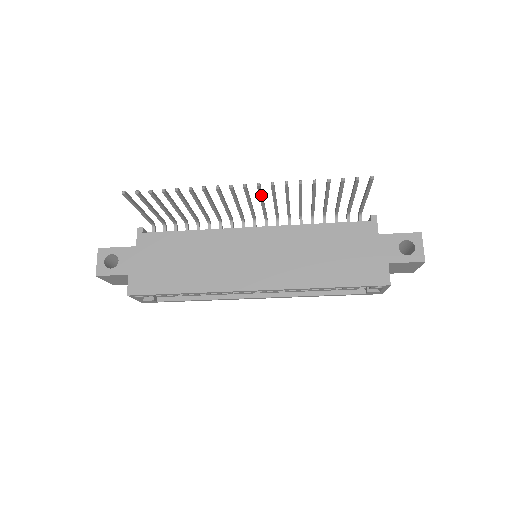
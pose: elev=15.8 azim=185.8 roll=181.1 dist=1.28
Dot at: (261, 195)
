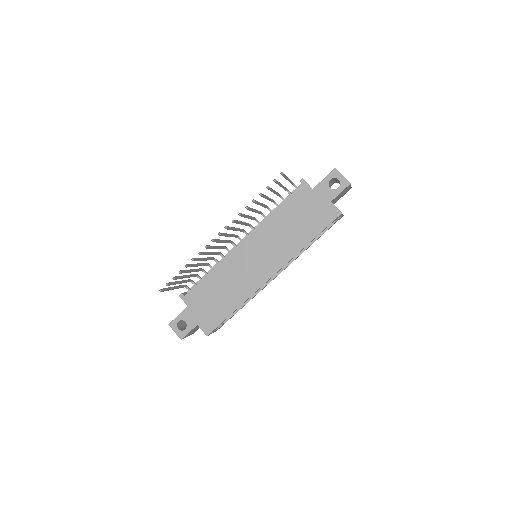
Dot at: (231, 229)
